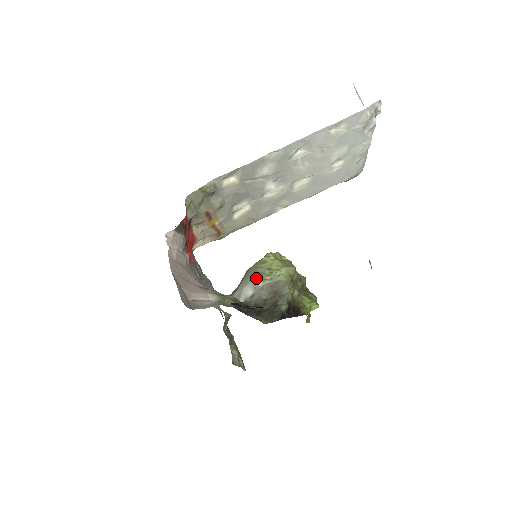
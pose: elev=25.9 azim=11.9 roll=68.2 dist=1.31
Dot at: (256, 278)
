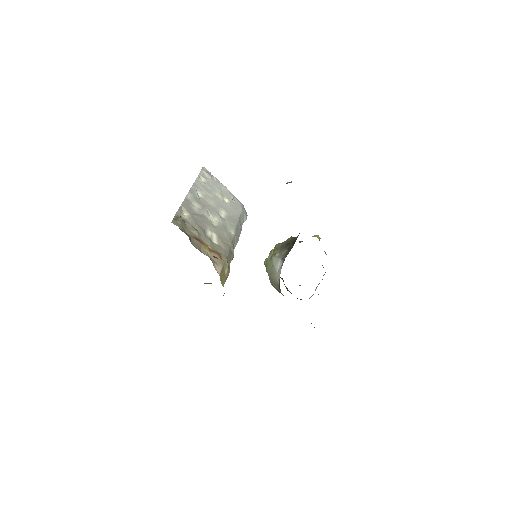
Dot at: (272, 259)
